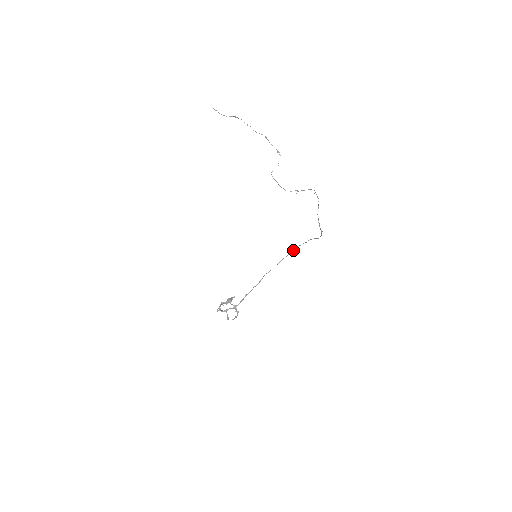
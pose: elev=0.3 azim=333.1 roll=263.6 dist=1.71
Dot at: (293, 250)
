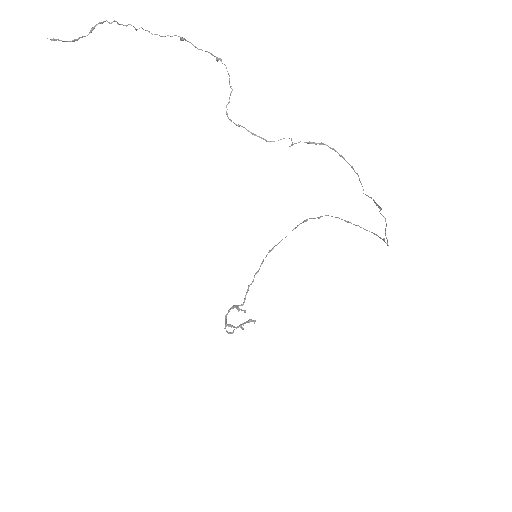
Dot at: (305, 221)
